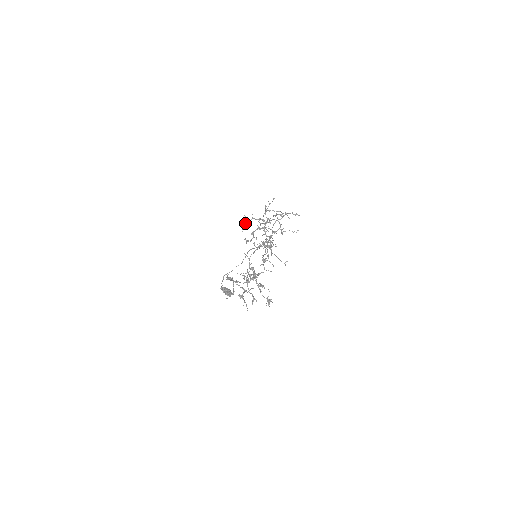
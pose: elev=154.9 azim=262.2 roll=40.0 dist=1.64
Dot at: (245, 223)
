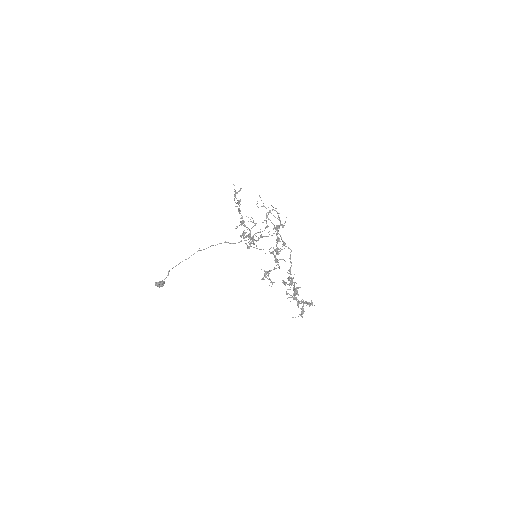
Dot at: occluded
